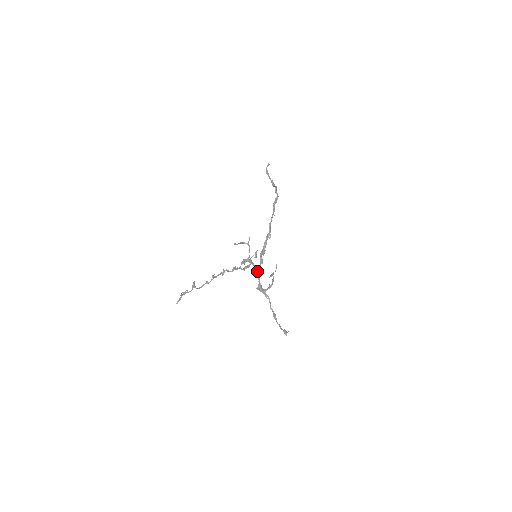
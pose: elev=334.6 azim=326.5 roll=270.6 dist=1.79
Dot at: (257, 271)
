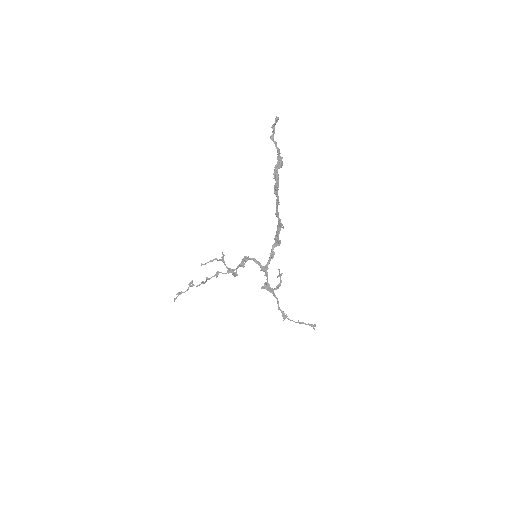
Dot at: (263, 269)
